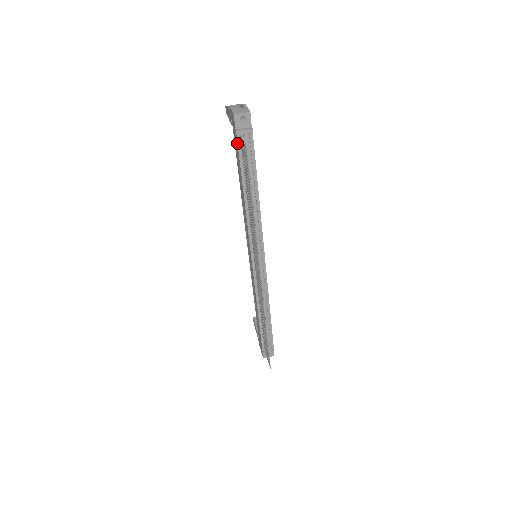
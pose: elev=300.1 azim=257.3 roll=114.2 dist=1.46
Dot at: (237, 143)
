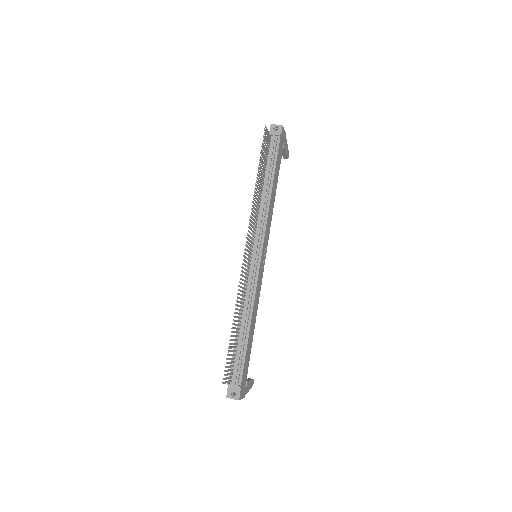
Dot at: occluded
